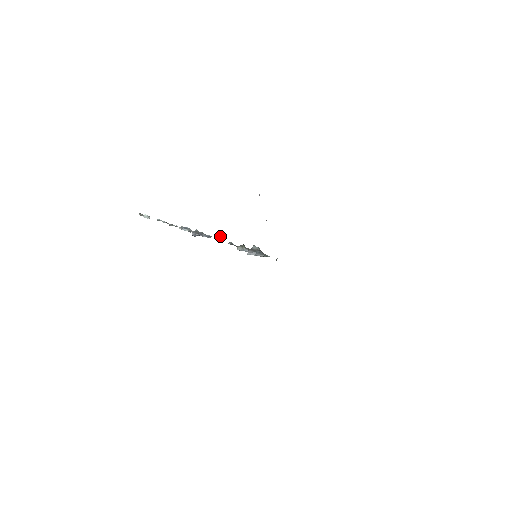
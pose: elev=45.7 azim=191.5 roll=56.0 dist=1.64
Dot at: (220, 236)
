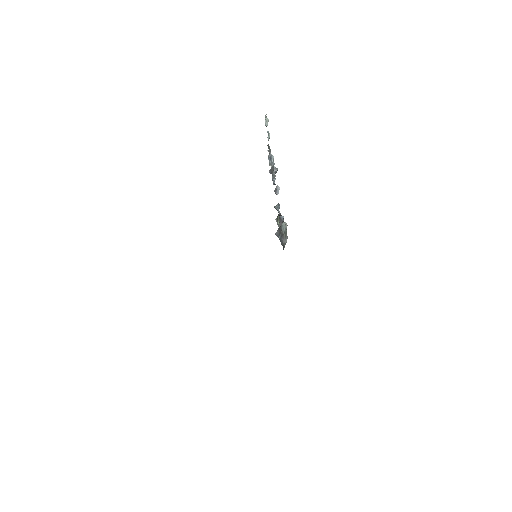
Dot at: (276, 189)
